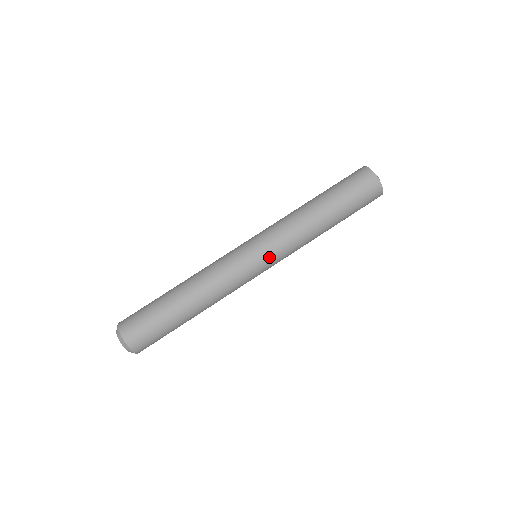
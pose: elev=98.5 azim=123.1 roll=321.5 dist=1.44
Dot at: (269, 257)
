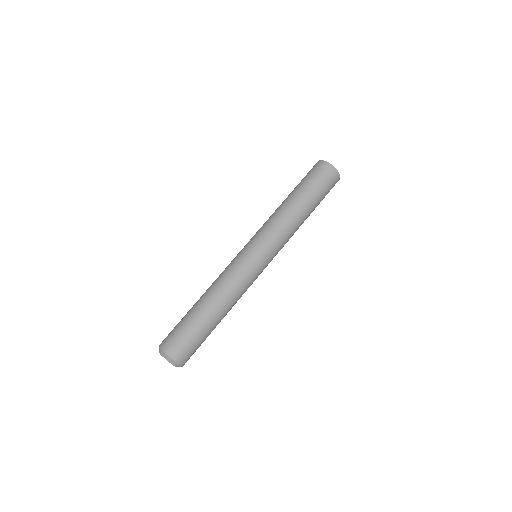
Dot at: (267, 251)
